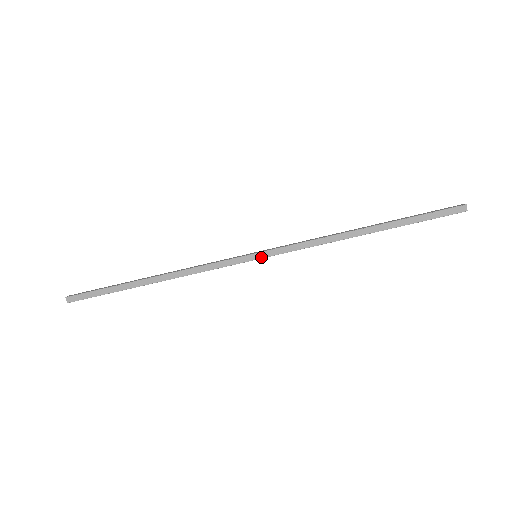
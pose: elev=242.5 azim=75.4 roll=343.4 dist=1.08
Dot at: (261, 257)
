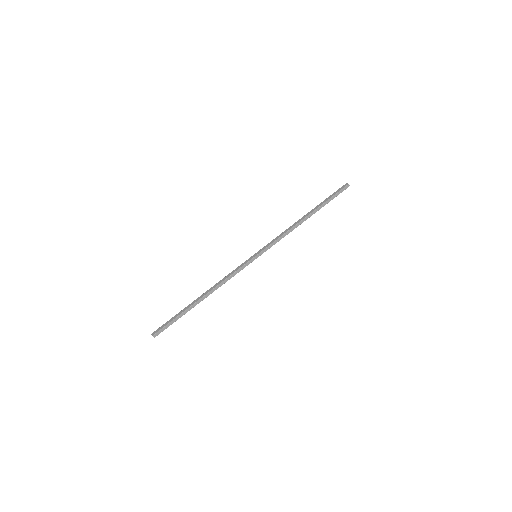
Dot at: (258, 253)
